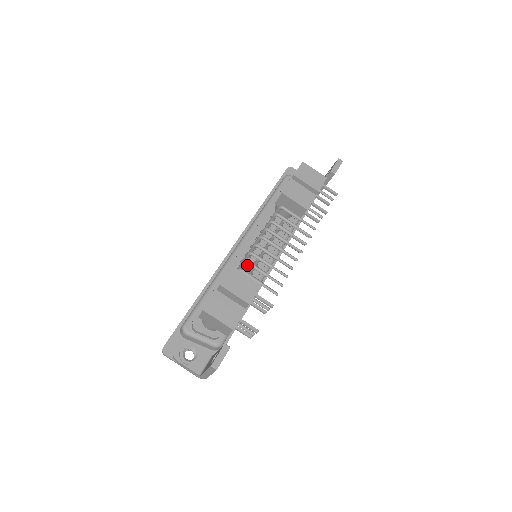
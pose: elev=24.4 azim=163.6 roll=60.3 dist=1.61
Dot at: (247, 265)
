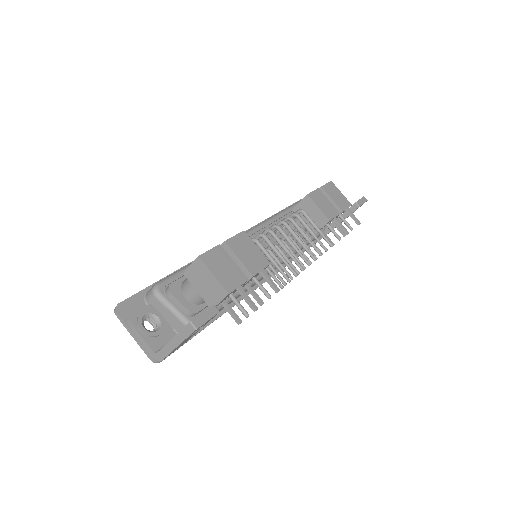
Dot at: occluded
